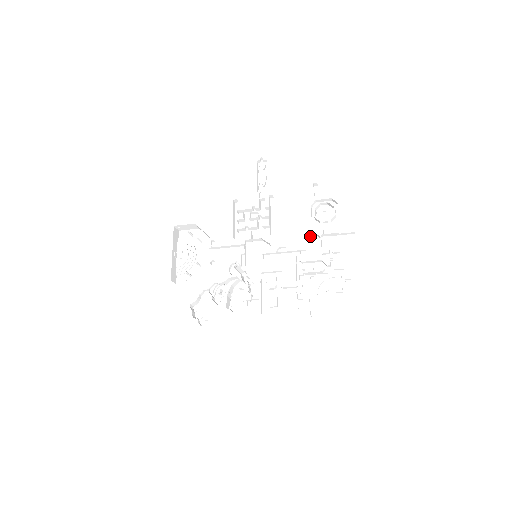
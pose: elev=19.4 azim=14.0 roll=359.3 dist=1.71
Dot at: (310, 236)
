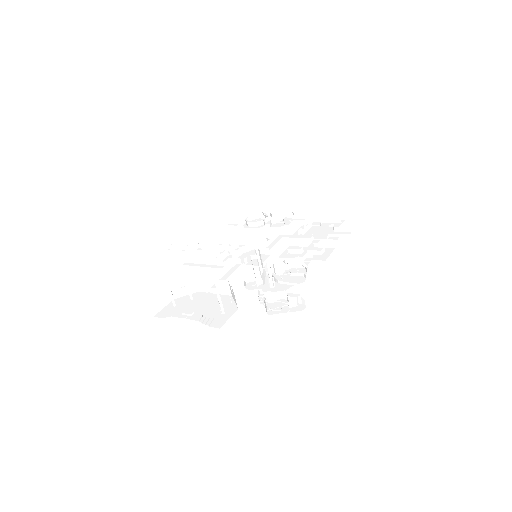
Dot at: occluded
